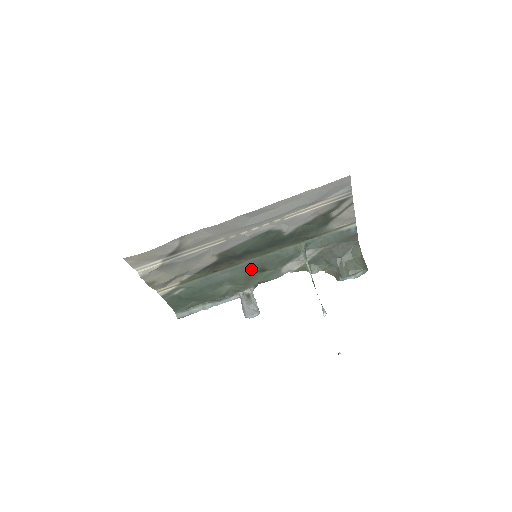
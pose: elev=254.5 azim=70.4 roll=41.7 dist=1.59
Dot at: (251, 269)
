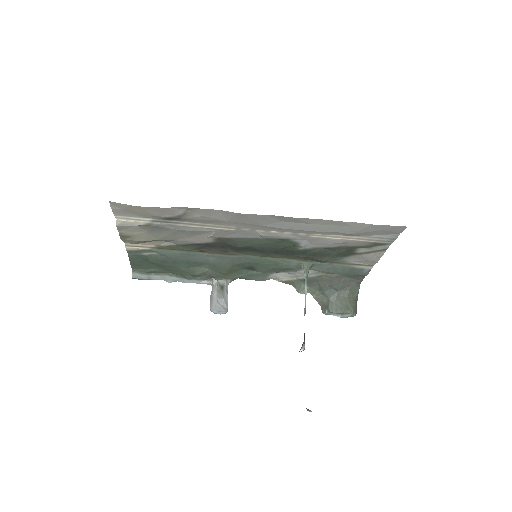
Dot at: (241, 263)
